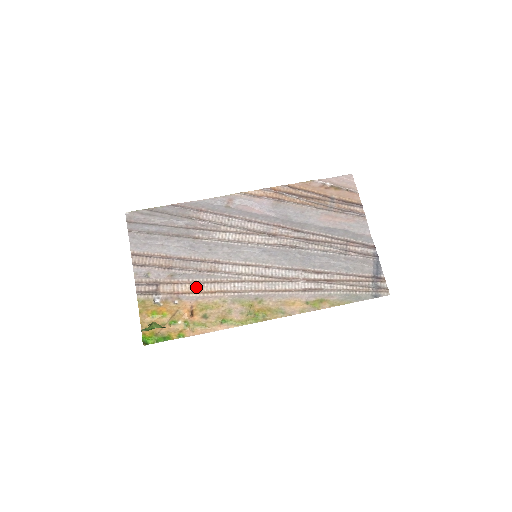
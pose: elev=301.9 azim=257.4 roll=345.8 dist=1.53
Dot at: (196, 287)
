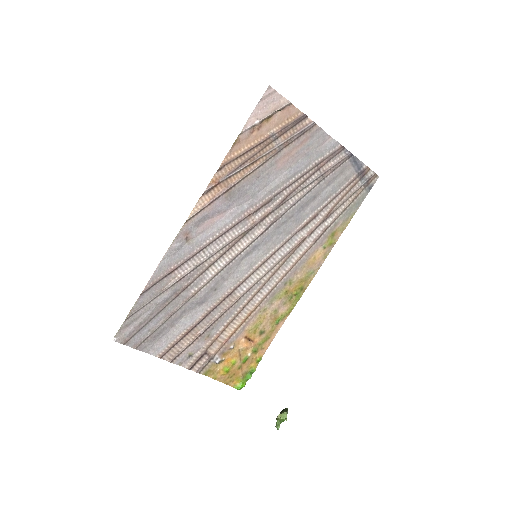
Dot at: (235, 324)
